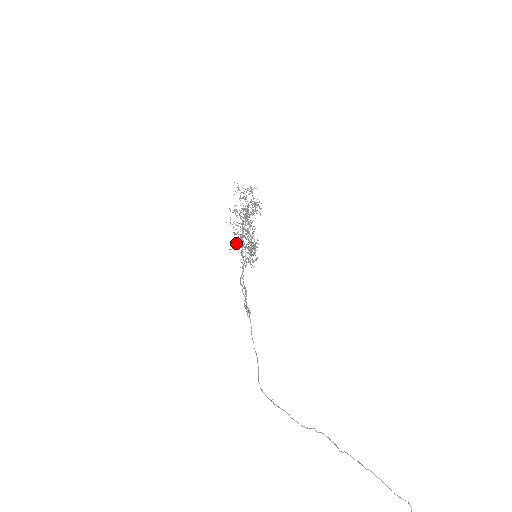
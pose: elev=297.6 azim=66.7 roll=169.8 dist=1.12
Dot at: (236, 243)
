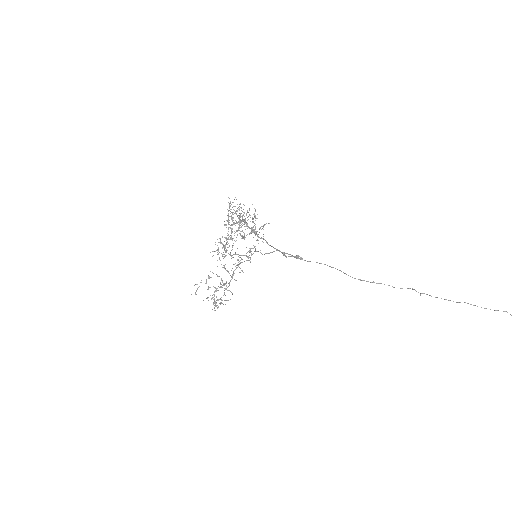
Dot at: occluded
